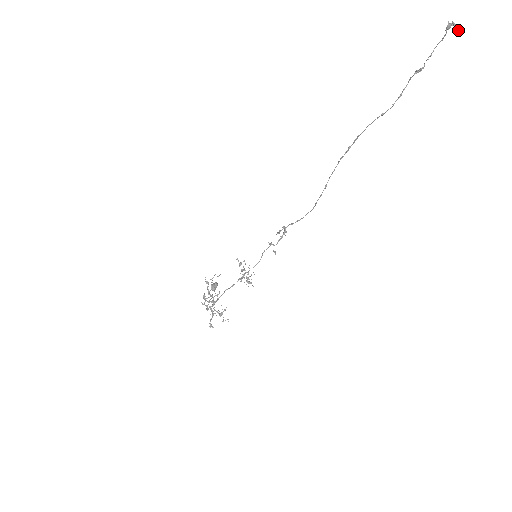
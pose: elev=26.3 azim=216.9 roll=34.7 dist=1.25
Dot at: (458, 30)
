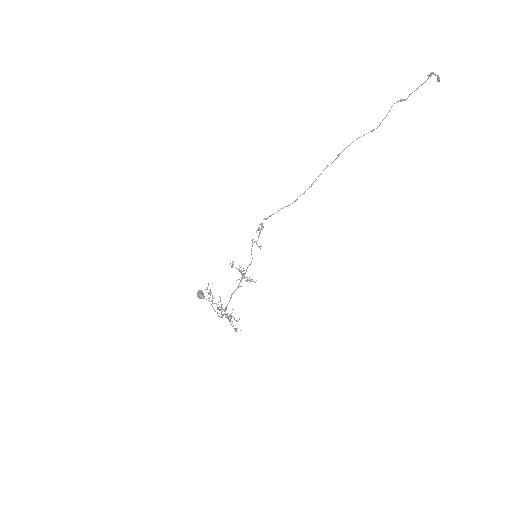
Dot at: (439, 79)
